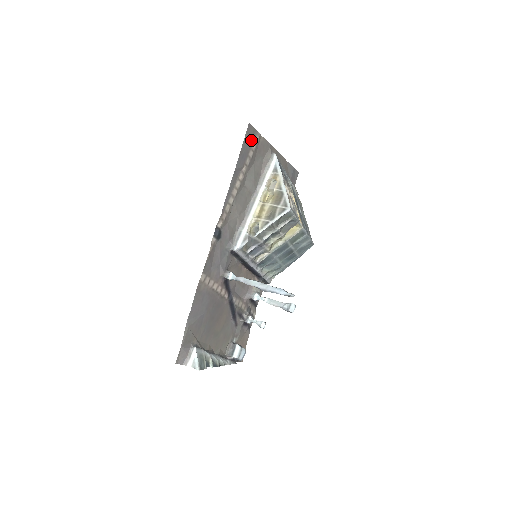
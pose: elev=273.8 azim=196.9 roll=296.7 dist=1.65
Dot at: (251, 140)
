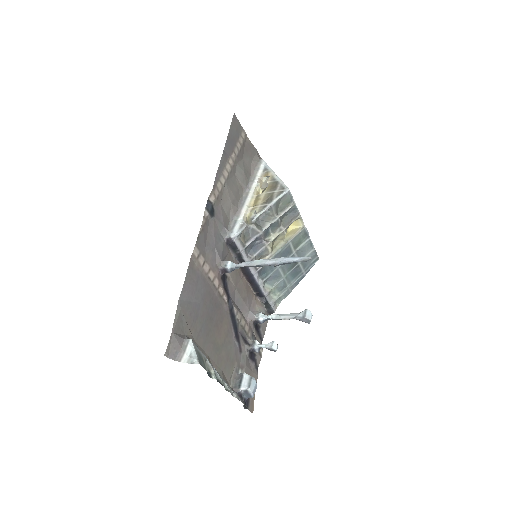
Dot at: (237, 132)
